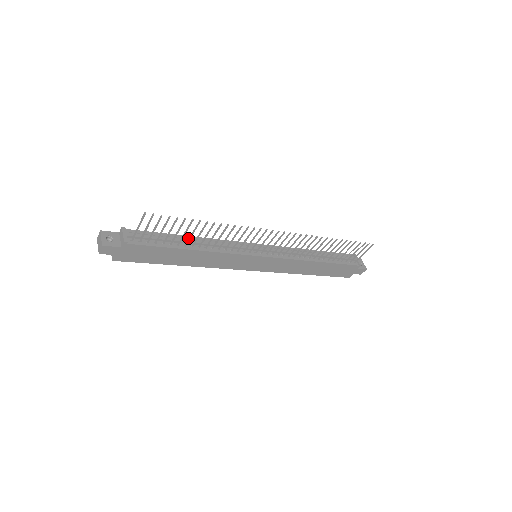
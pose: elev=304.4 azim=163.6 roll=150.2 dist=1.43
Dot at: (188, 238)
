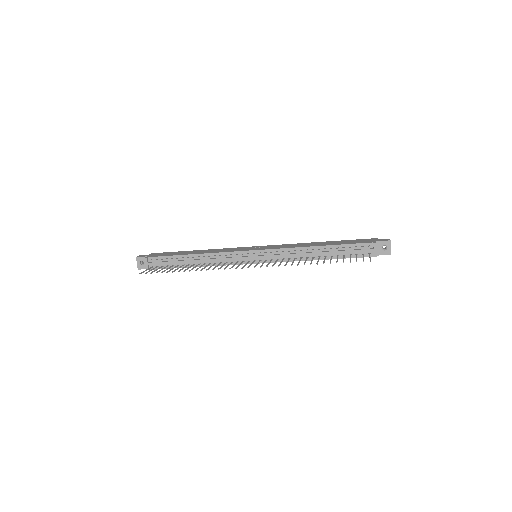
Dot at: (192, 256)
